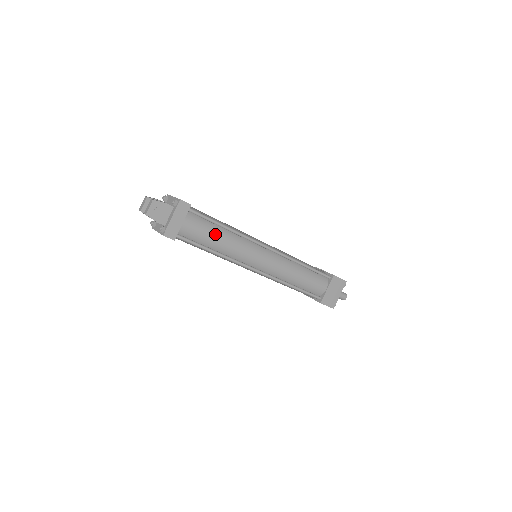
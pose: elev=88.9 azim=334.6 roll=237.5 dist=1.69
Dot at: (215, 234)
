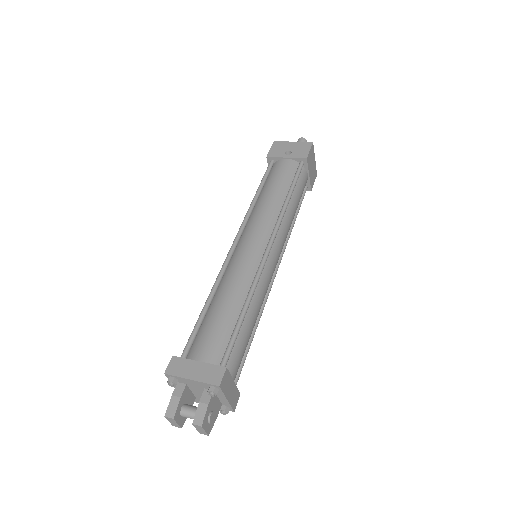
Dot at: (249, 329)
